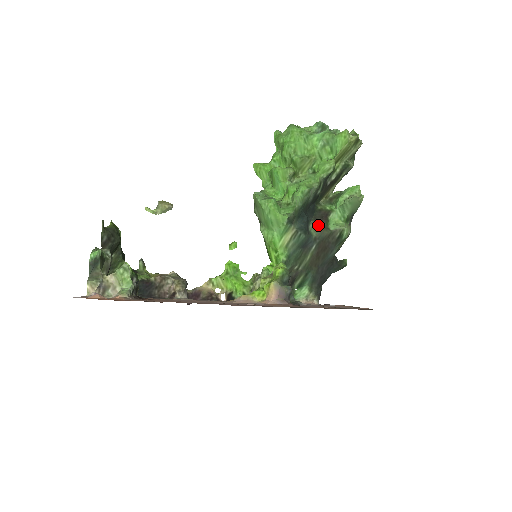
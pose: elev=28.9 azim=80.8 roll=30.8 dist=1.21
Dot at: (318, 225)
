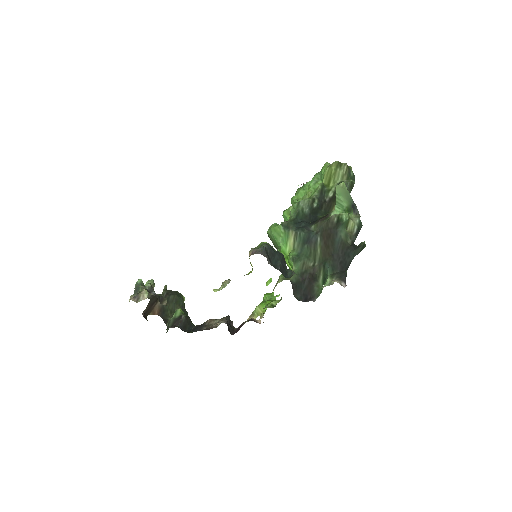
Dot at: (317, 223)
